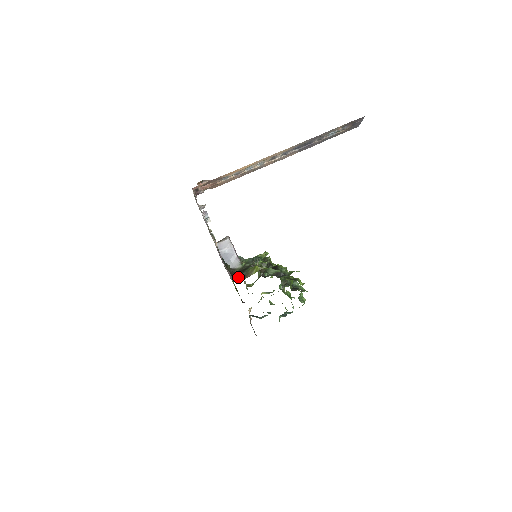
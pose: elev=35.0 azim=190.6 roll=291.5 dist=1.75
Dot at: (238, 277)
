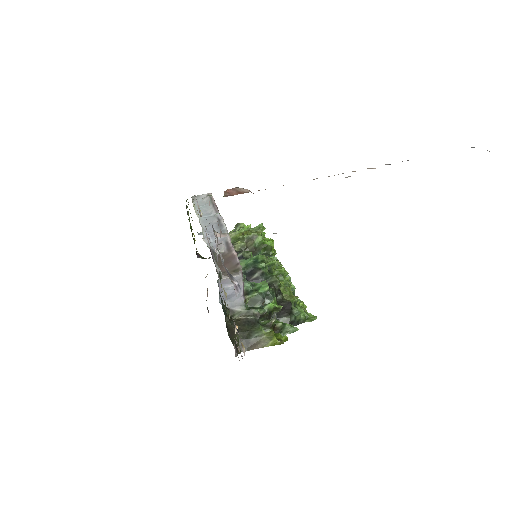
Dot at: occluded
